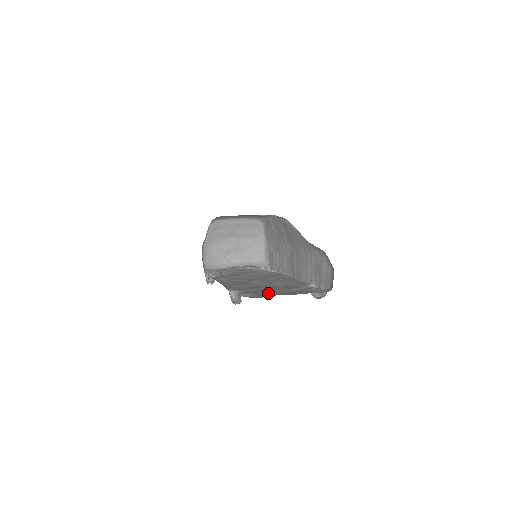
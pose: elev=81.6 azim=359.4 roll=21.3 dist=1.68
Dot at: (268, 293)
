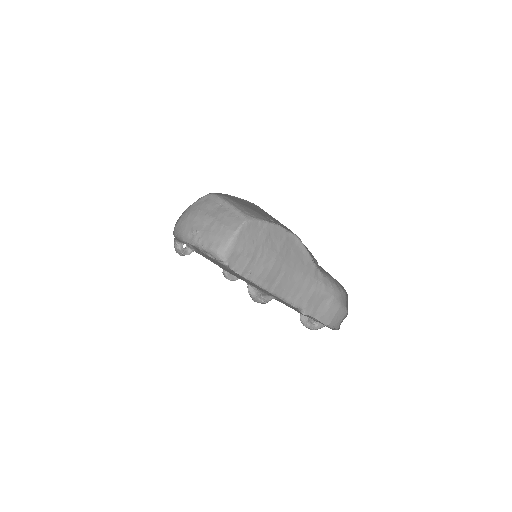
Dot at: occluded
